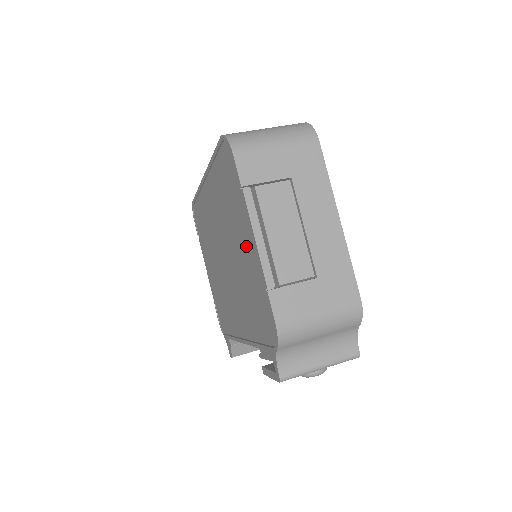
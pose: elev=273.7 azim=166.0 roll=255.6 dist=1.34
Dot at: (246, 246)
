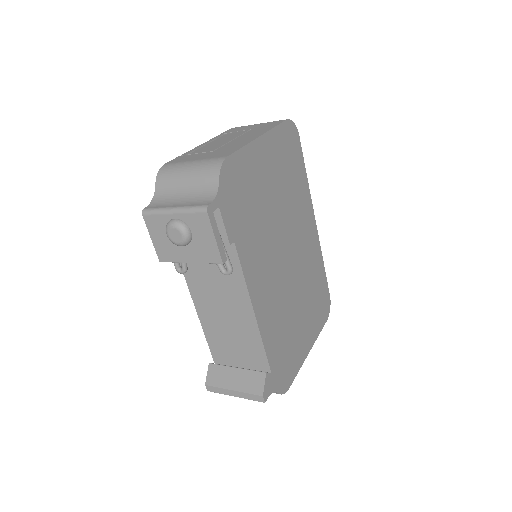
Dot at: occluded
